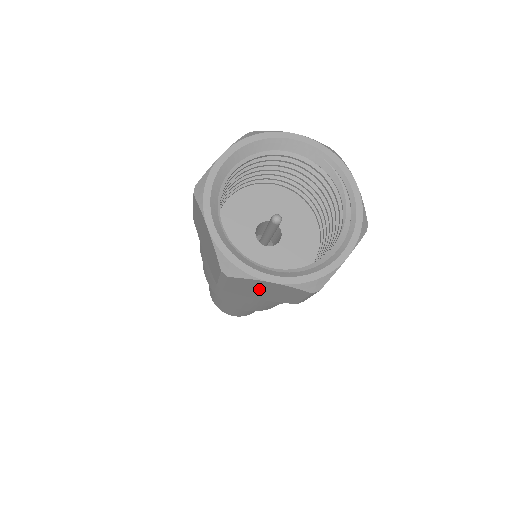
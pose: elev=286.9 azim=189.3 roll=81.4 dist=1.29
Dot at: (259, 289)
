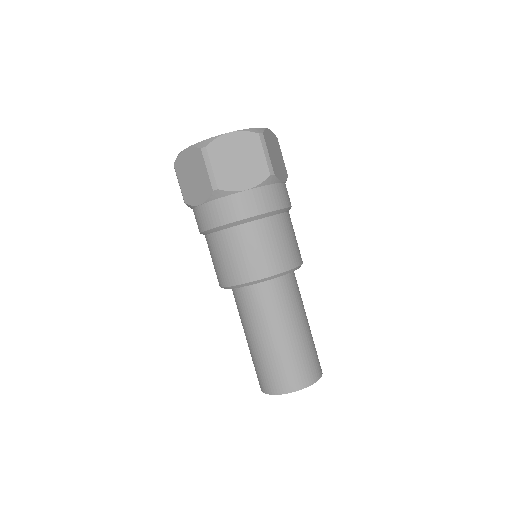
Dot at: (189, 175)
